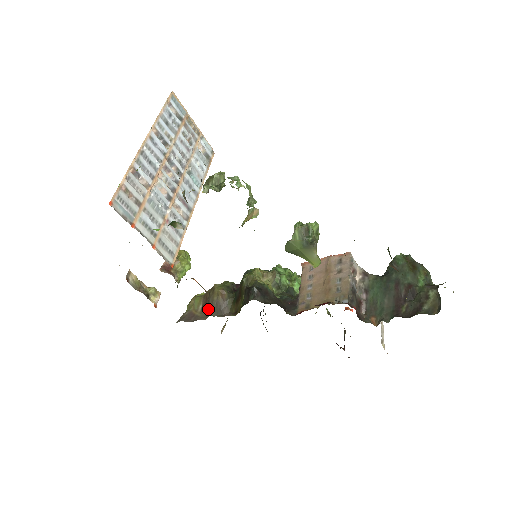
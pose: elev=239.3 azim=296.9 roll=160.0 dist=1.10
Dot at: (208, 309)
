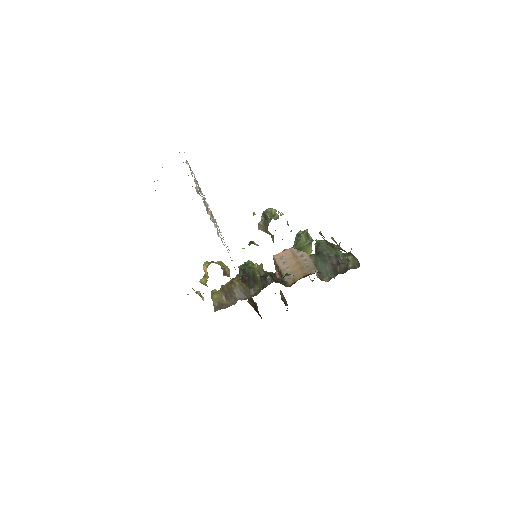
Dot at: (233, 297)
